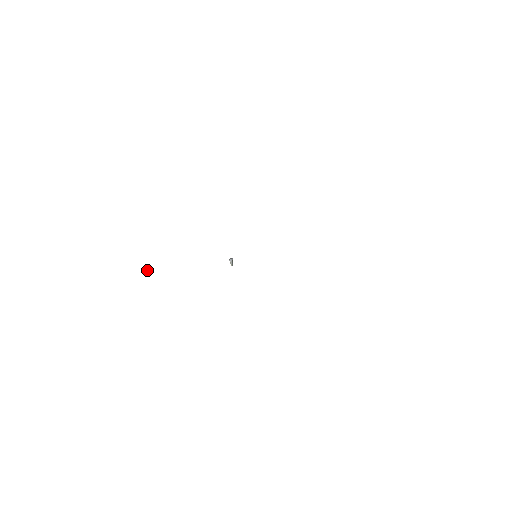
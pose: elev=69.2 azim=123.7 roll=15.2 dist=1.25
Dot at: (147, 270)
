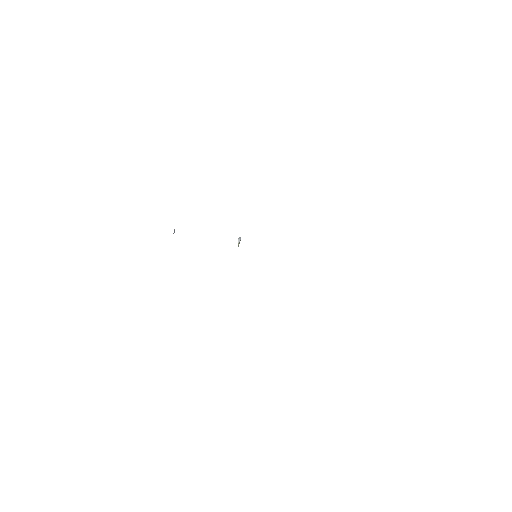
Dot at: (174, 231)
